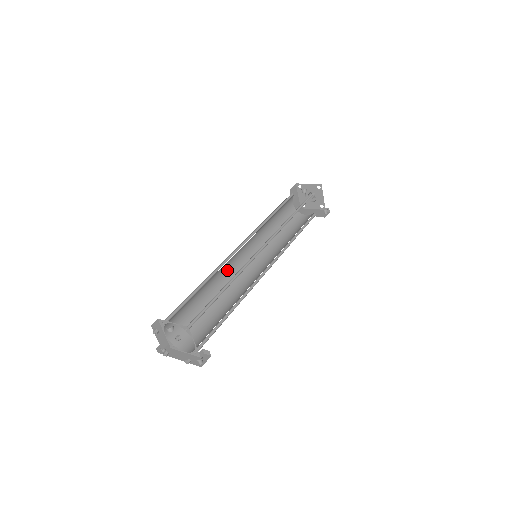
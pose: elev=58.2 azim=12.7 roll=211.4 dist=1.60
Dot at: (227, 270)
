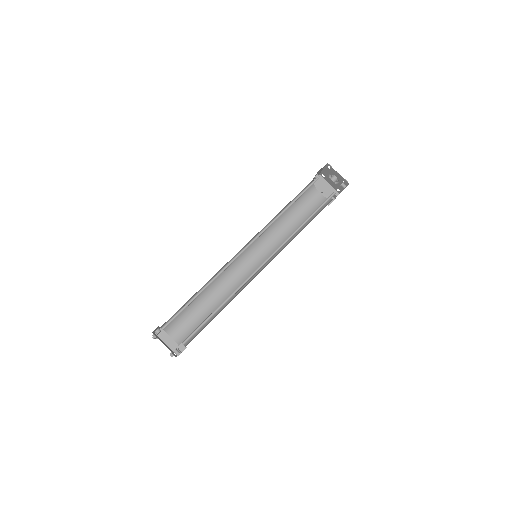
Dot at: (236, 277)
